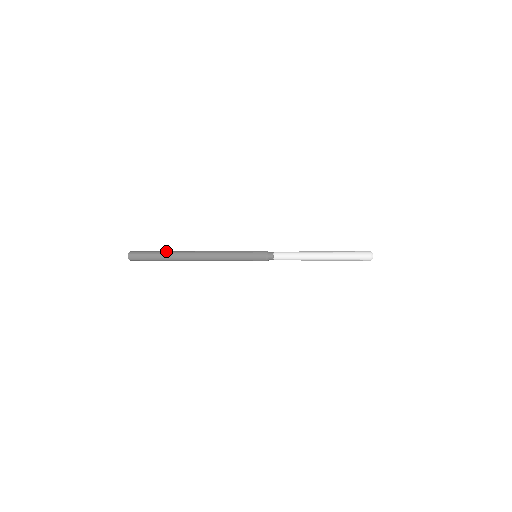
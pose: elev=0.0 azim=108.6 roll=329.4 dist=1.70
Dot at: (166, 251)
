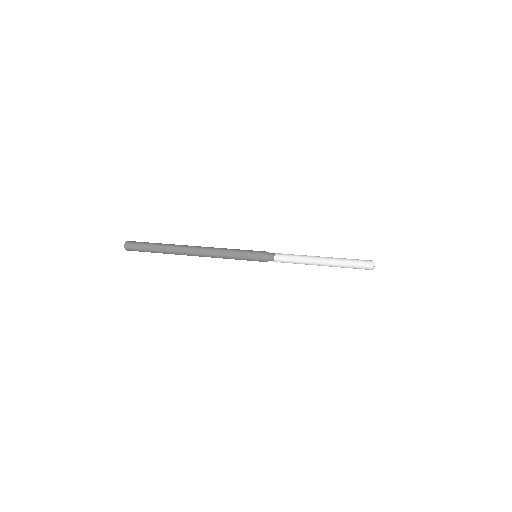
Dot at: occluded
